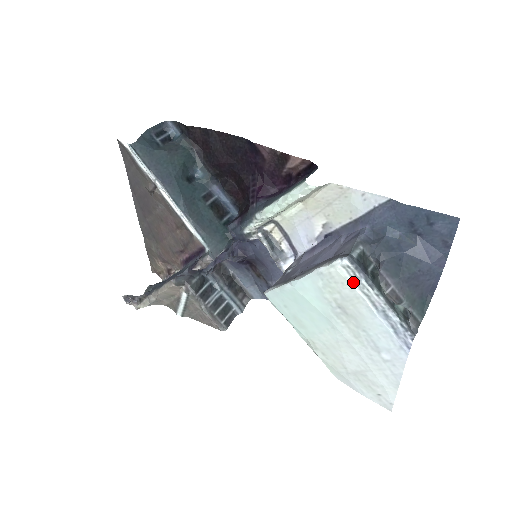
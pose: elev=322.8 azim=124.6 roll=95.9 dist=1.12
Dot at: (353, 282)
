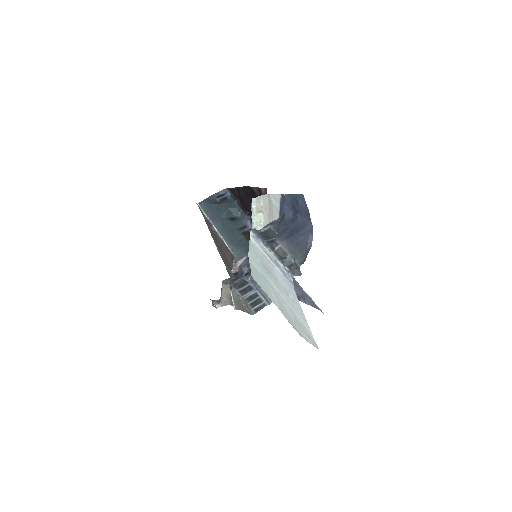
Dot at: (258, 245)
